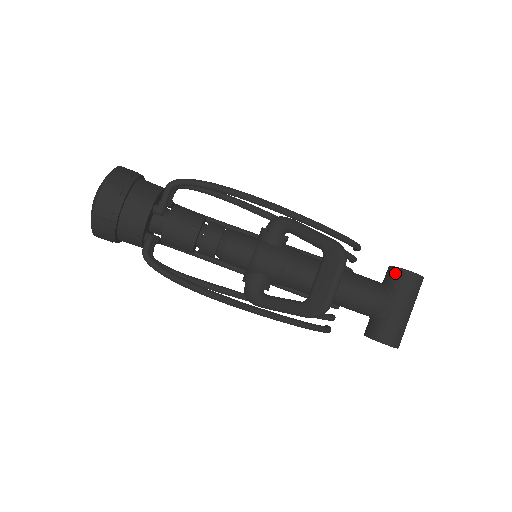
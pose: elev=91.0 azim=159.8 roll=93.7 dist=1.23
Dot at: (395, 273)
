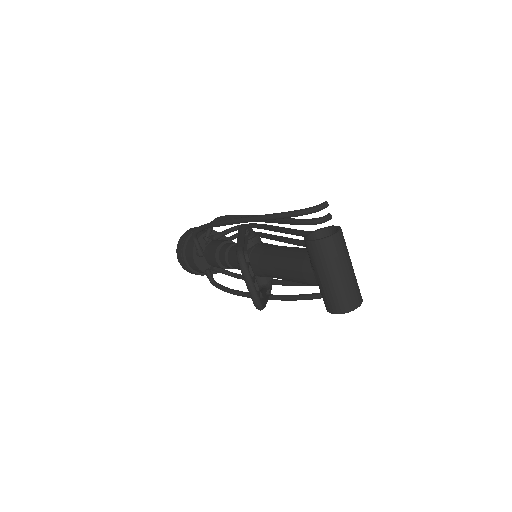
Dot at: occluded
